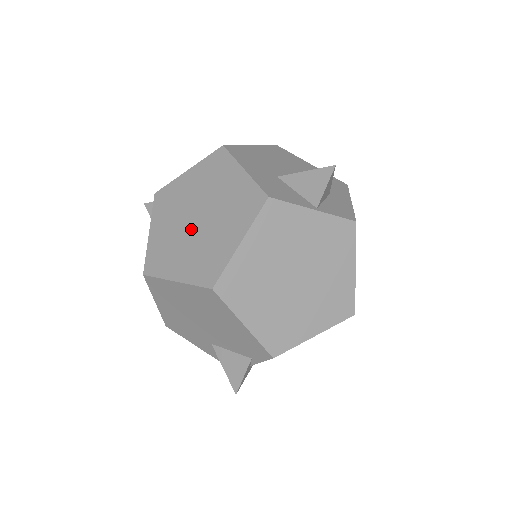
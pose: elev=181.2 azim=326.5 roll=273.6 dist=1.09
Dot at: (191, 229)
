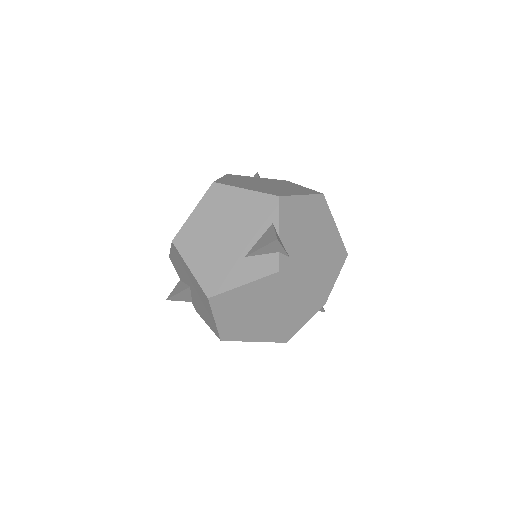
Dot at: occluded
